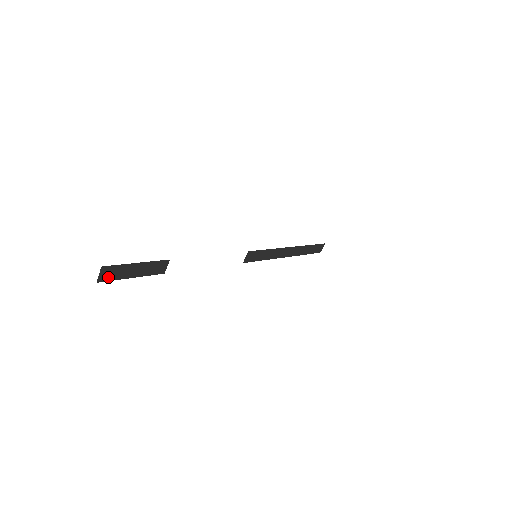
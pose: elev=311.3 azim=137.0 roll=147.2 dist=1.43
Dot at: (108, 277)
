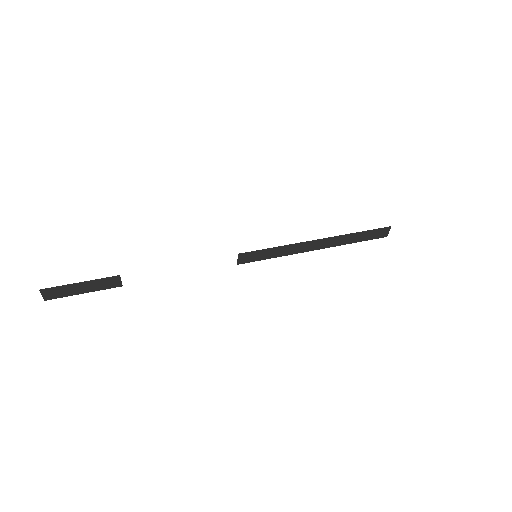
Dot at: (54, 296)
